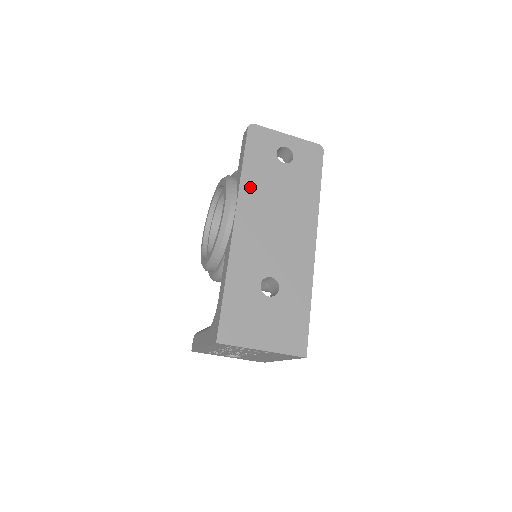
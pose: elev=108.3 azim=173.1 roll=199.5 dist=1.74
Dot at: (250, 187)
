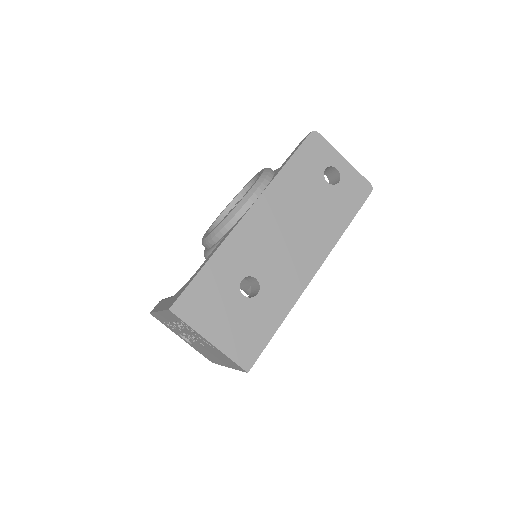
Dot at: (282, 186)
